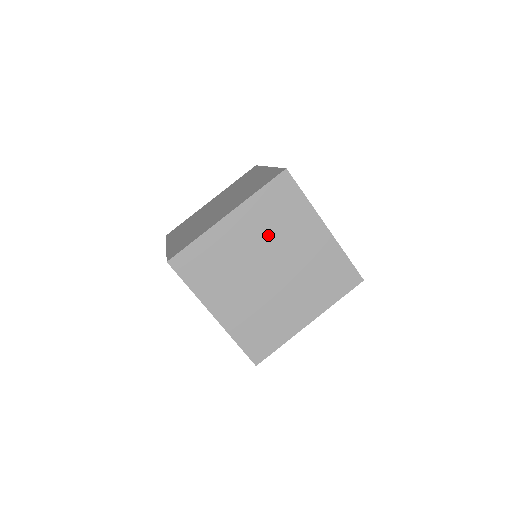
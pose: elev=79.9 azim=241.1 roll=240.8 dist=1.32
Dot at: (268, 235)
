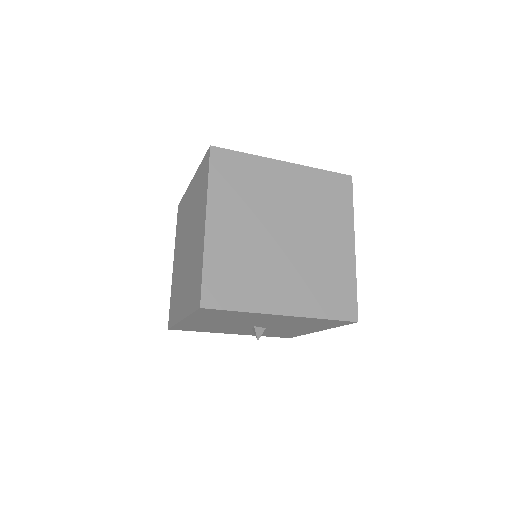
Dot at: (252, 208)
